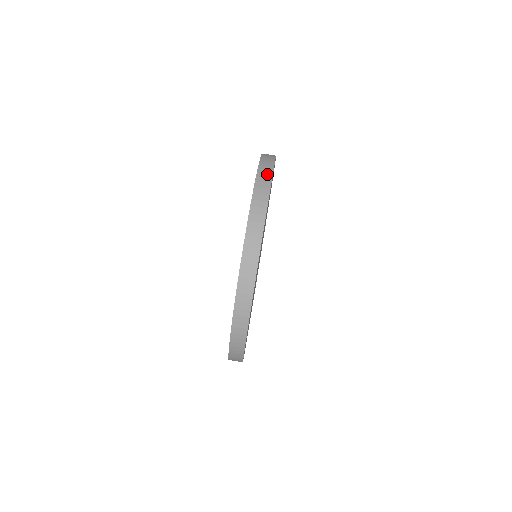
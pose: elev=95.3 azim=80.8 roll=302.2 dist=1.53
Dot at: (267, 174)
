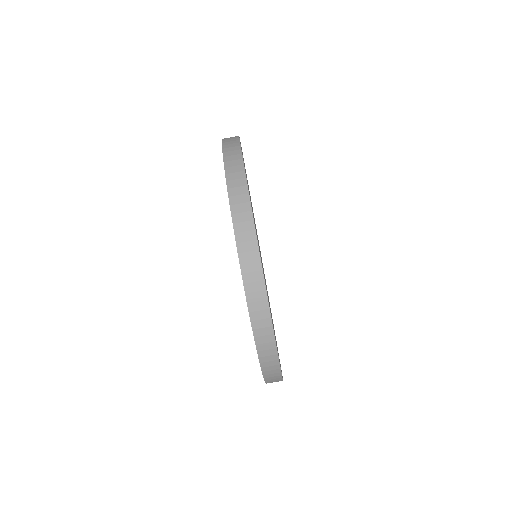
Dot at: (235, 151)
